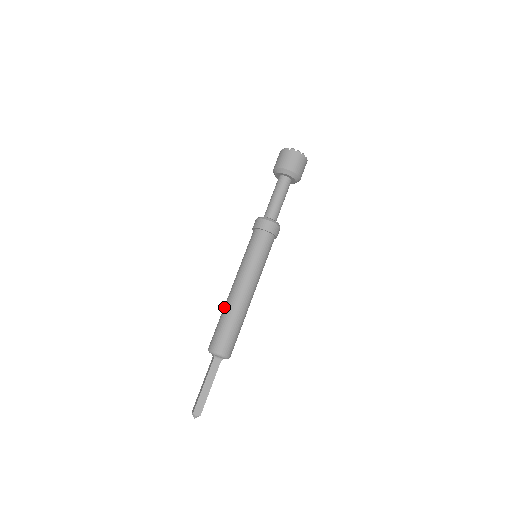
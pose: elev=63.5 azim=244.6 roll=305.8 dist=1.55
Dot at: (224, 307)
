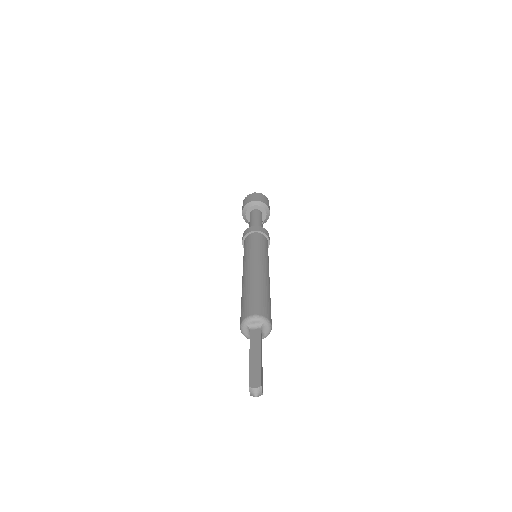
Dot at: occluded
